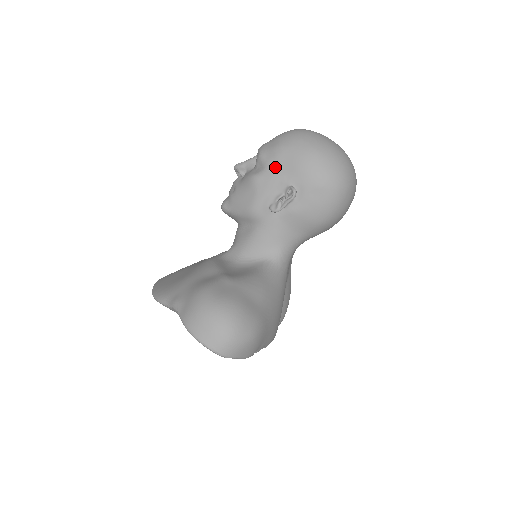
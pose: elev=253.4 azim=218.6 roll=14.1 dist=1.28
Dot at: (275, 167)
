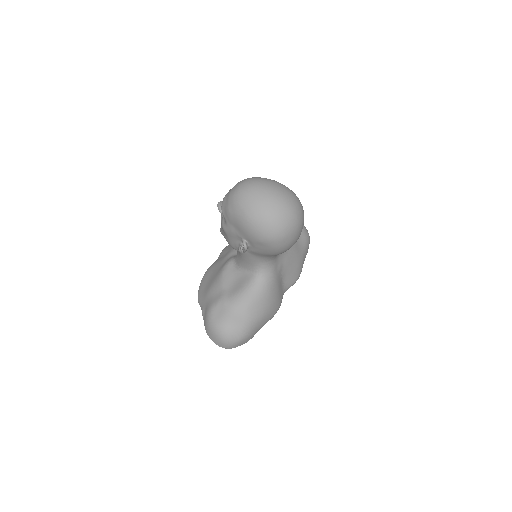
Dot at: (230, 225)
